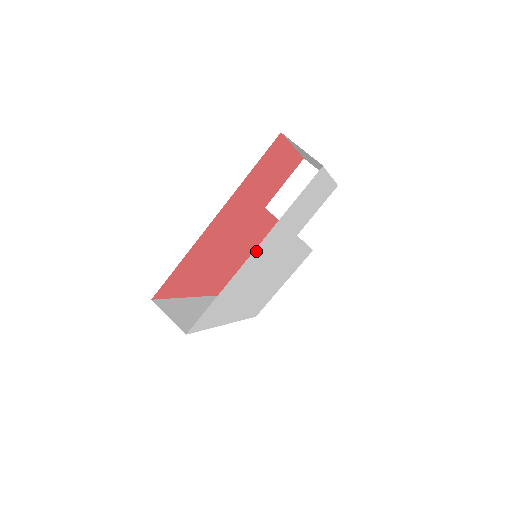
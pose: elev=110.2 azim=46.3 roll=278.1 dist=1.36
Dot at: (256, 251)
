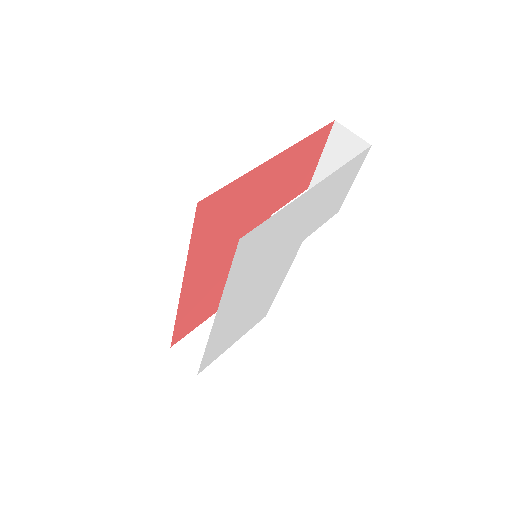
Dot at: (314, 190)
